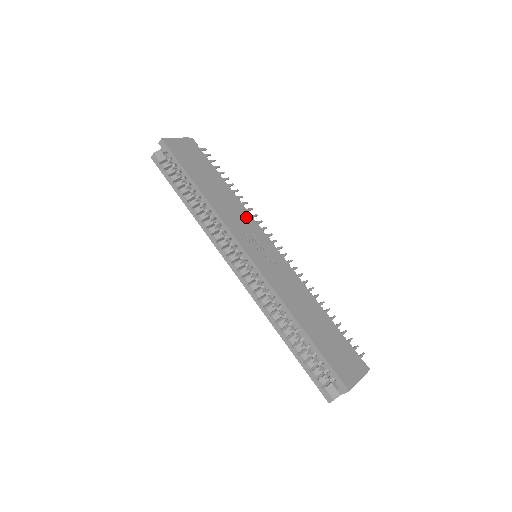
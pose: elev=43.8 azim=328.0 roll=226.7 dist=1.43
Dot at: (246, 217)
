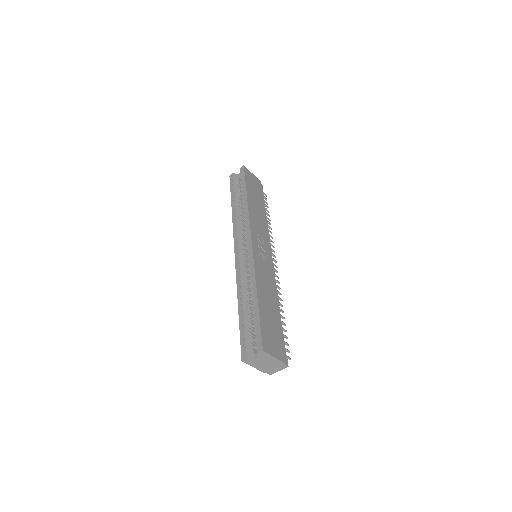
Dot at: (265, 232)
